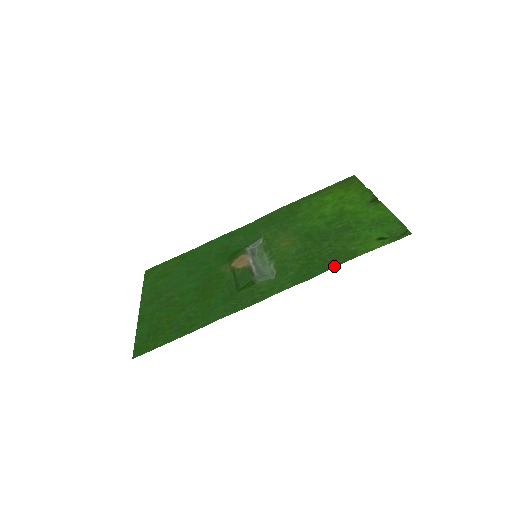
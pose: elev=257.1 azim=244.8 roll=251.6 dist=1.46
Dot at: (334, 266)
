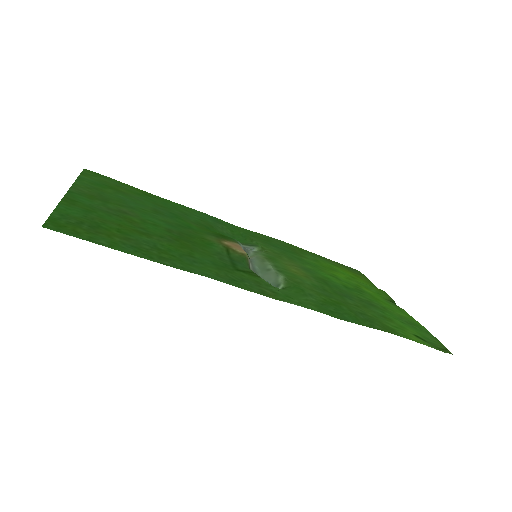
Dot at: (372, 326)
